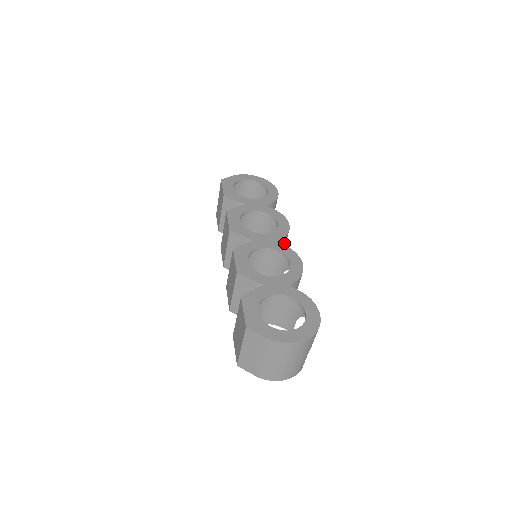
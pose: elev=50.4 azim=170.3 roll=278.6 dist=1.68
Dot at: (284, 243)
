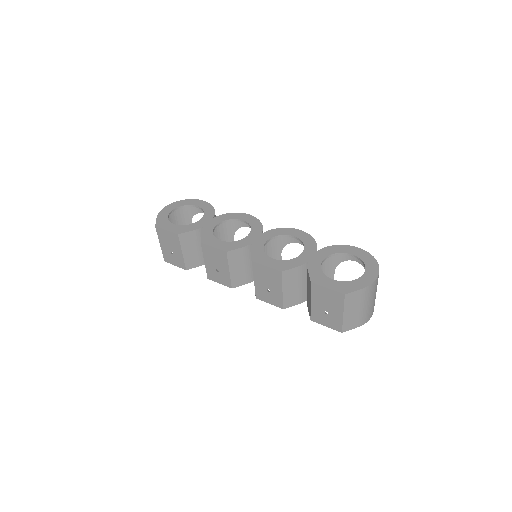
Dot at: occluded
